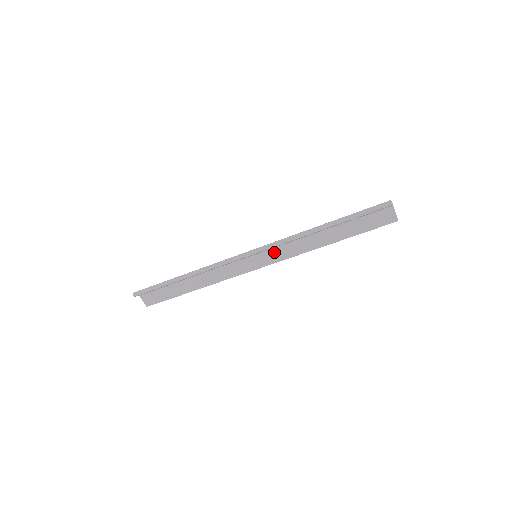
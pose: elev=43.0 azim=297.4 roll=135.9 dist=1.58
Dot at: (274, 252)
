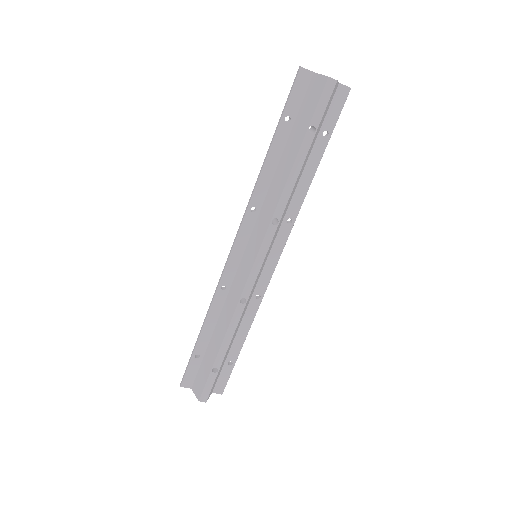
Dot at: (257, 230)
